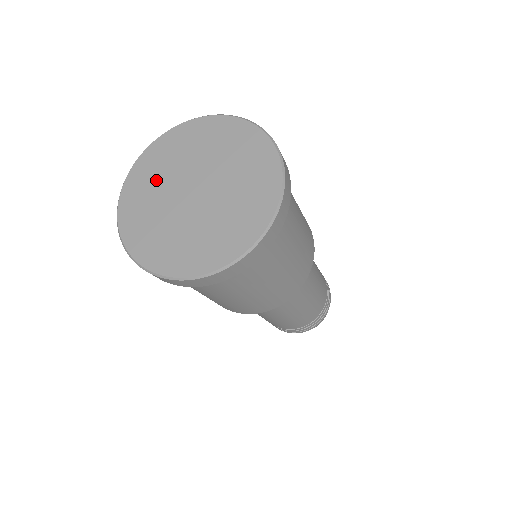
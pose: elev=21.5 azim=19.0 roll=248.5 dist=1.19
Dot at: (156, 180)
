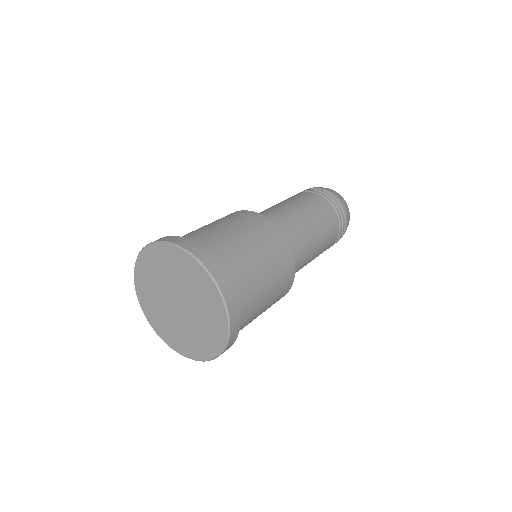
Dot at: (153, 282)
